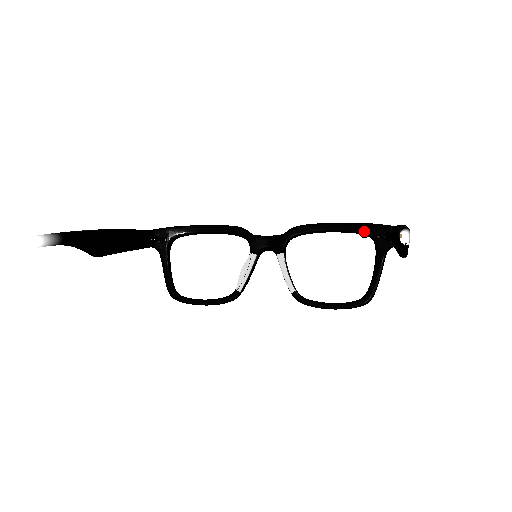
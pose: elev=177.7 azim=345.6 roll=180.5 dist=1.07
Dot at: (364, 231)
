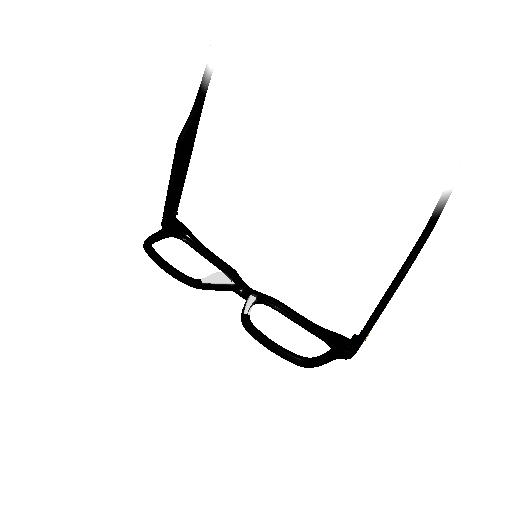
Dot at: (330, 333)
